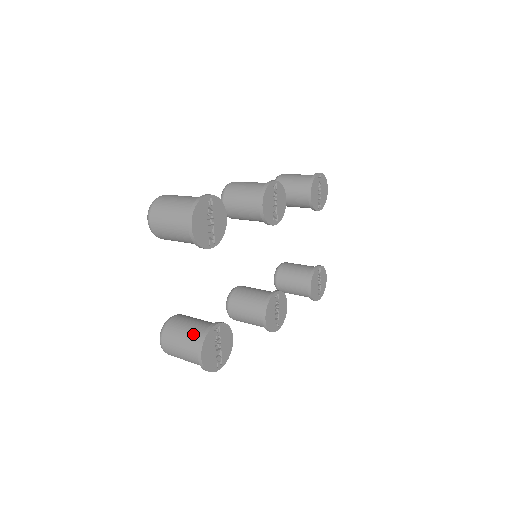
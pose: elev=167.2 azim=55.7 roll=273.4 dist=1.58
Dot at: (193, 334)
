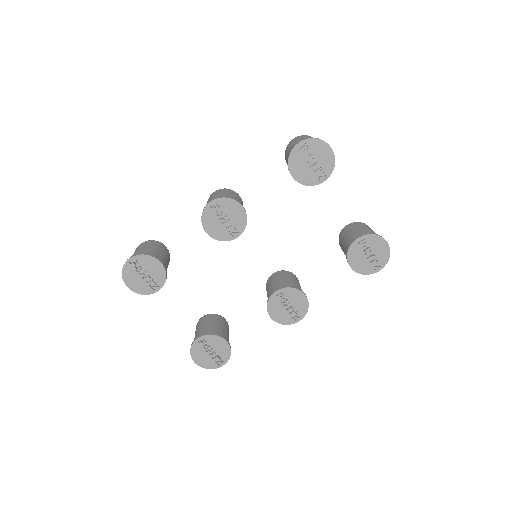
Dot at: occluded
